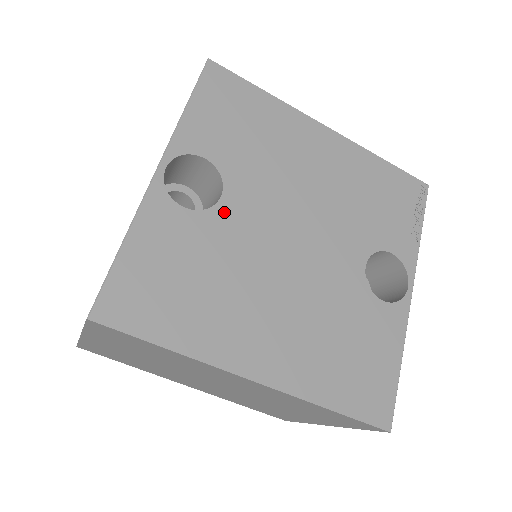
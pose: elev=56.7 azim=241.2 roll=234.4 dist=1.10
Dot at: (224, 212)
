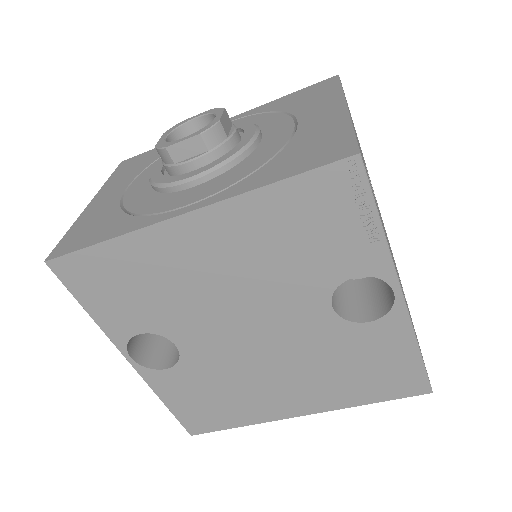
Dot at: (190, 354)
